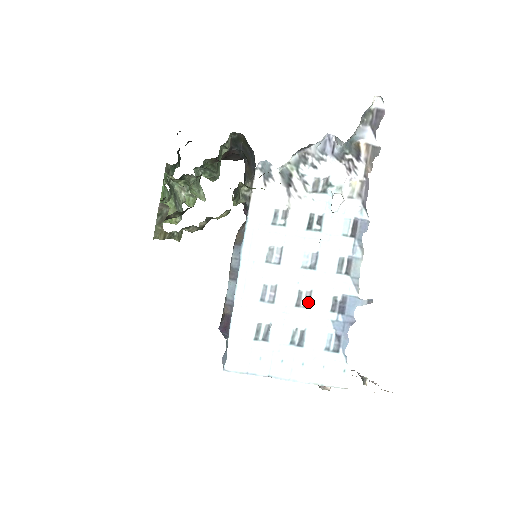
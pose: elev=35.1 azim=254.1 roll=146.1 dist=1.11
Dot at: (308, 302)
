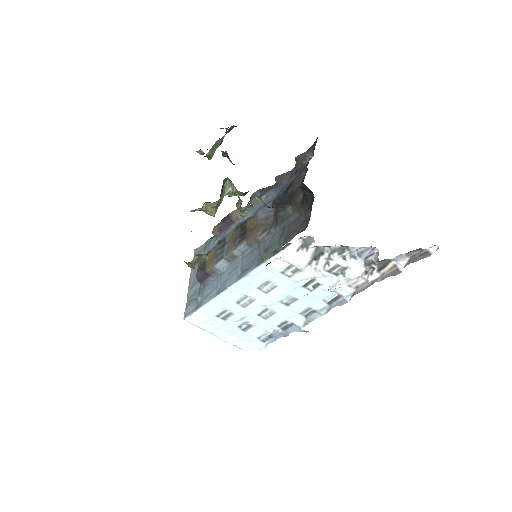
Dot at: (267, 316)
